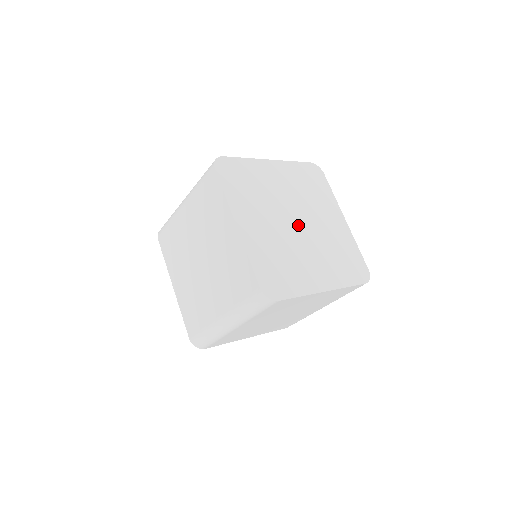
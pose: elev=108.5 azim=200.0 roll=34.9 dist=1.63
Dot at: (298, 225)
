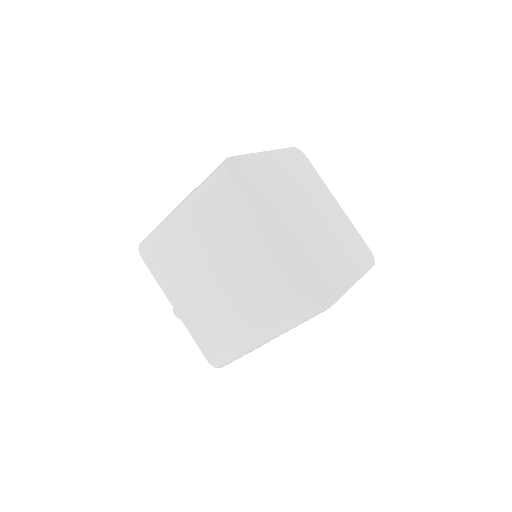
Dot at: (308, 218)
